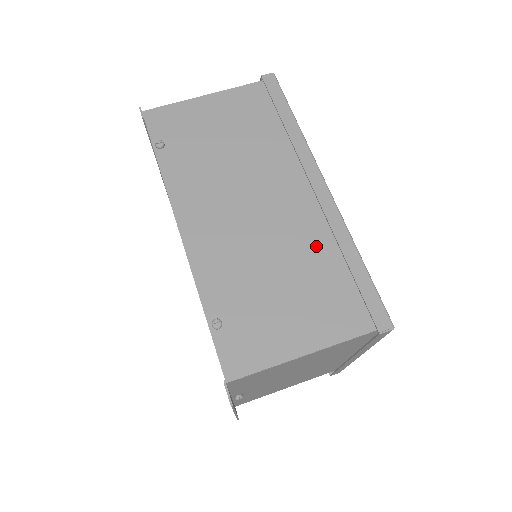
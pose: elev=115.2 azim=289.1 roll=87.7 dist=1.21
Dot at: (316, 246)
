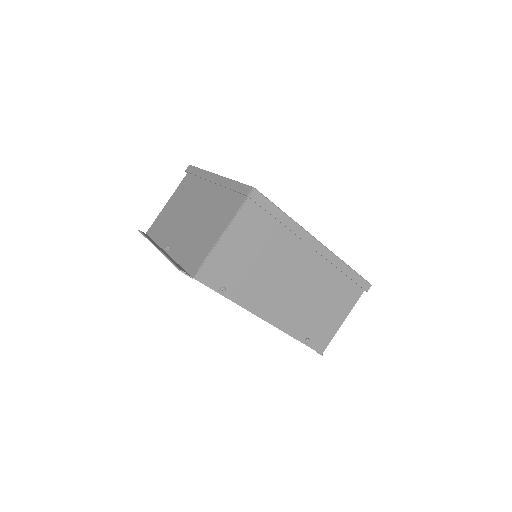
Dot at: (328, 276)
